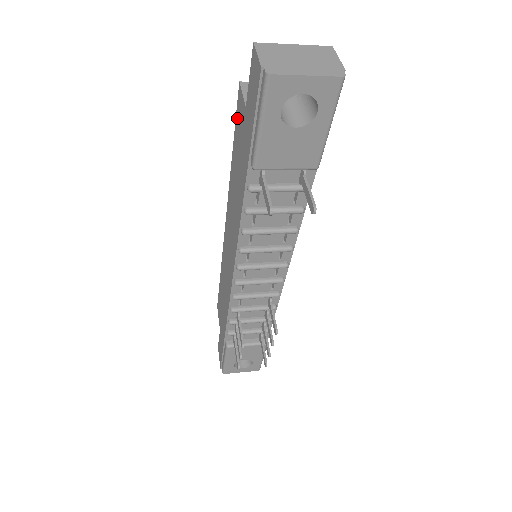
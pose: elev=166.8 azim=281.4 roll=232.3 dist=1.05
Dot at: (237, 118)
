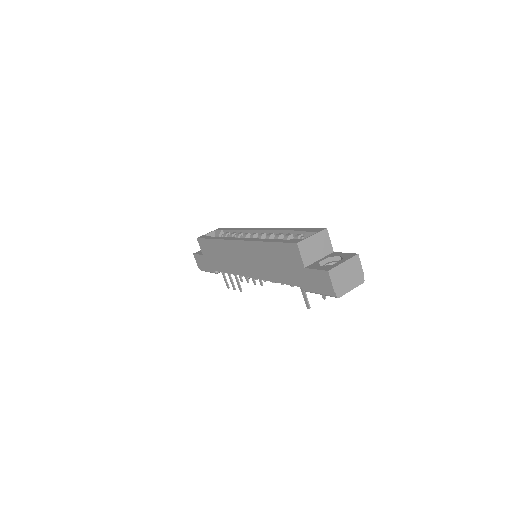
Dot at: (286, 248)
